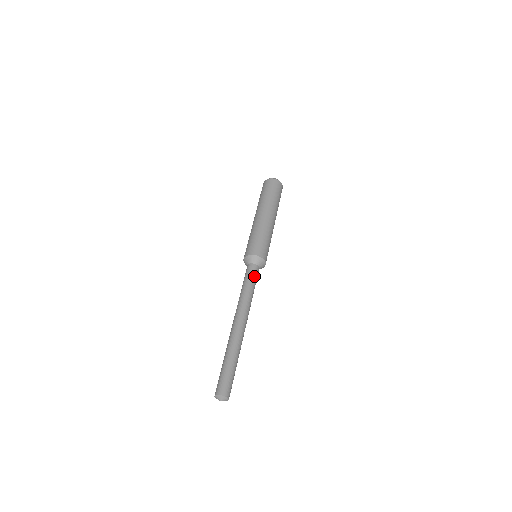
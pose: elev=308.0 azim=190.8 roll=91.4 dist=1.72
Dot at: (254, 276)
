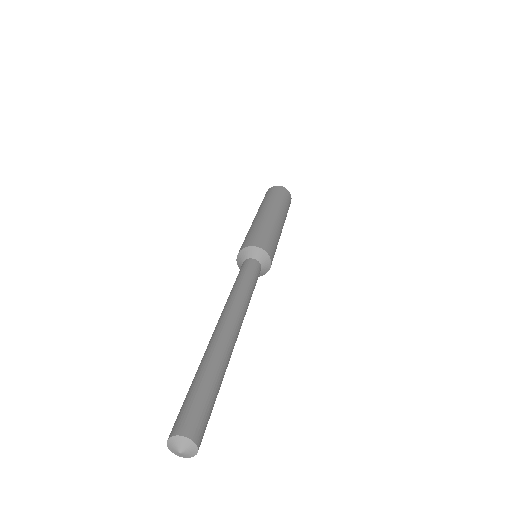
Dot at: (251, 271)
